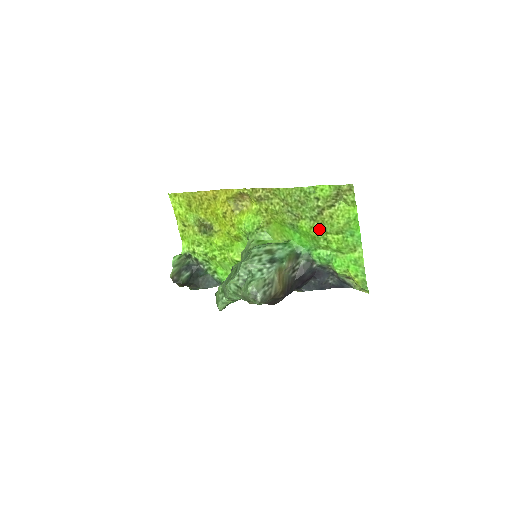
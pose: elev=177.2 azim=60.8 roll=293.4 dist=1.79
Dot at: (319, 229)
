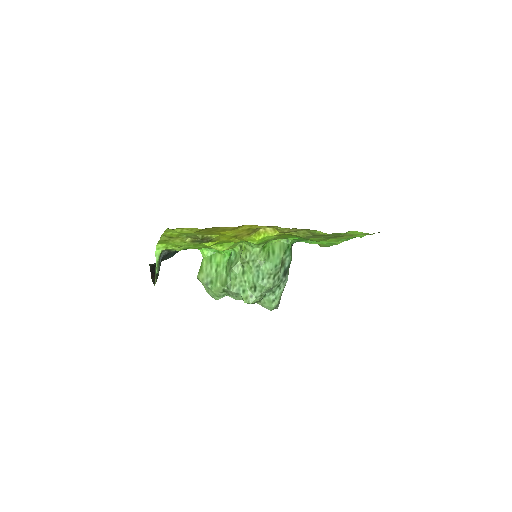
Dot at: occluded
